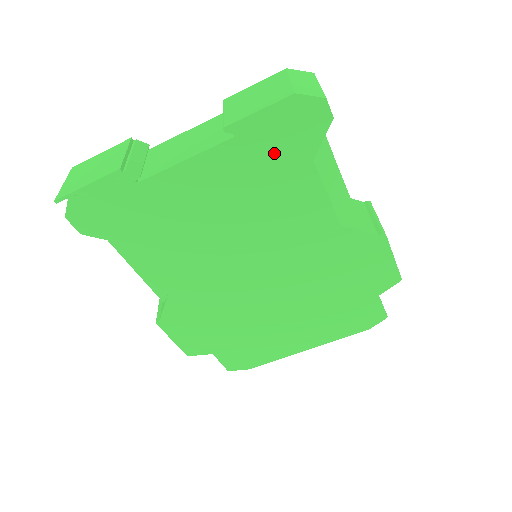
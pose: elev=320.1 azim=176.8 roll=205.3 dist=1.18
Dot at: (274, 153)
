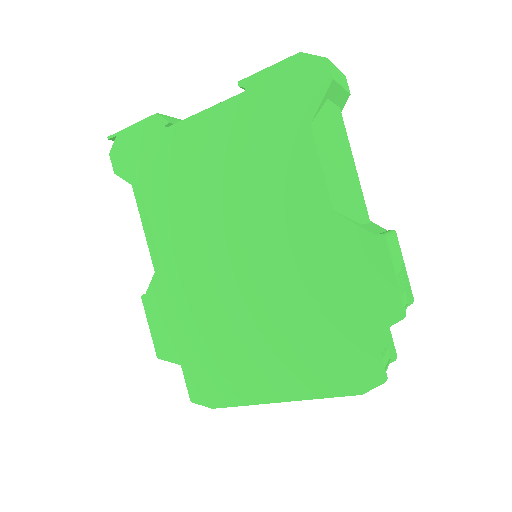
Dot at: (276, 111)
